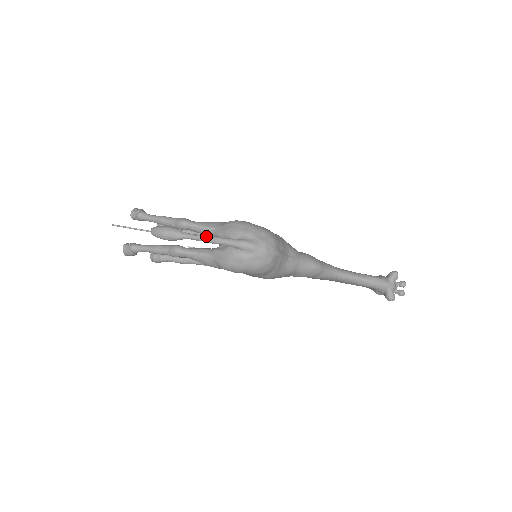
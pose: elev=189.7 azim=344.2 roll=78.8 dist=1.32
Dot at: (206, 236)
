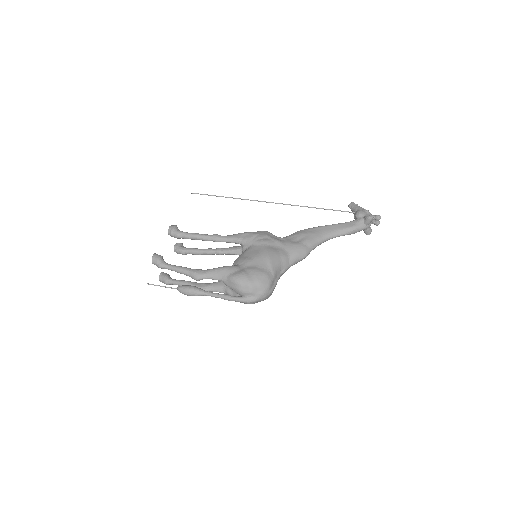
Dot at: (220, 297)
